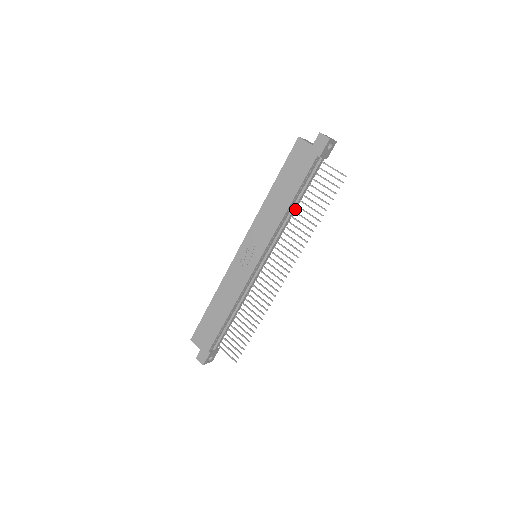
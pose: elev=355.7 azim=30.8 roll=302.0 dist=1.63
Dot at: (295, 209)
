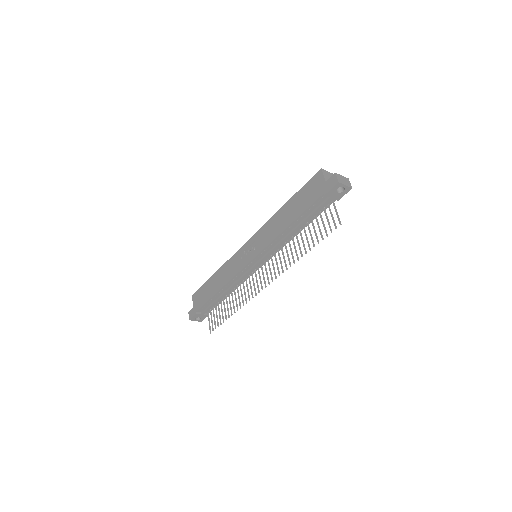
Dot at: (298, 232)
